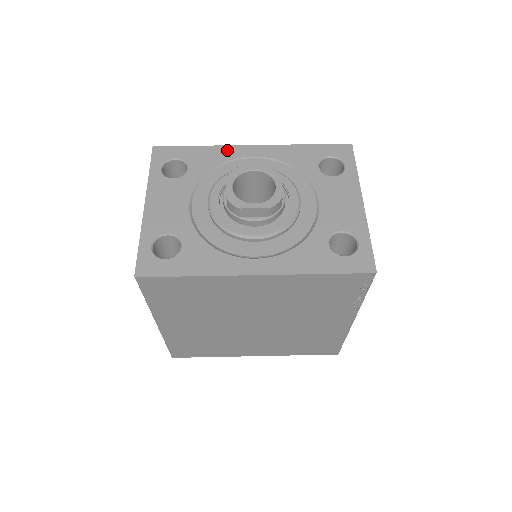
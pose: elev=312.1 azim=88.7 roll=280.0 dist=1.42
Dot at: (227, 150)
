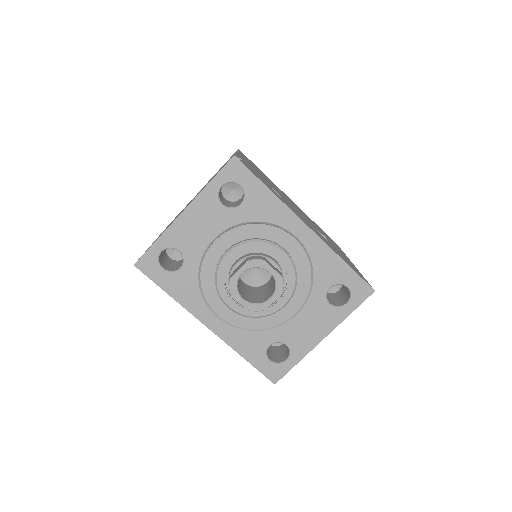
Dot at: (285, 213)
